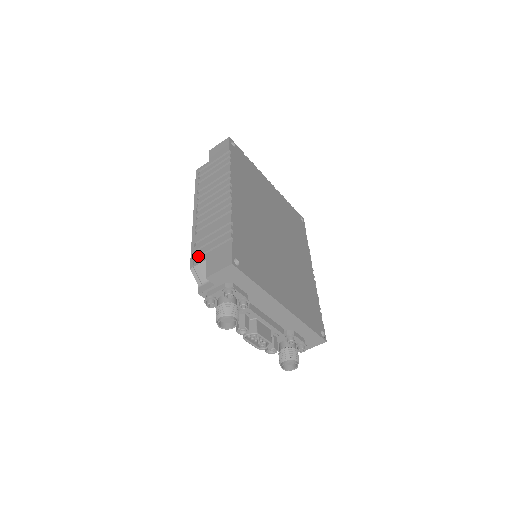
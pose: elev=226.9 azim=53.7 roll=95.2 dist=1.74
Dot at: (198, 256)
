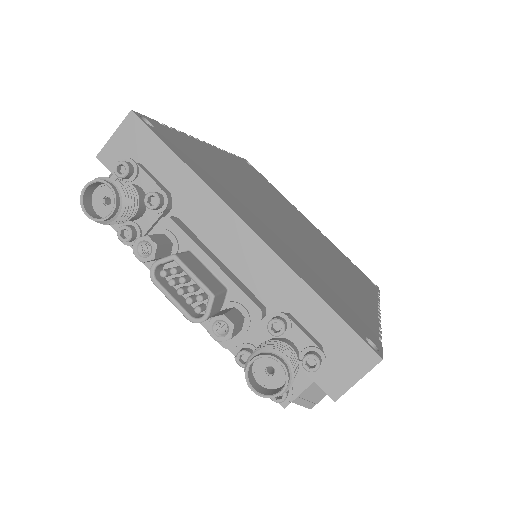
Dot at: occluded
